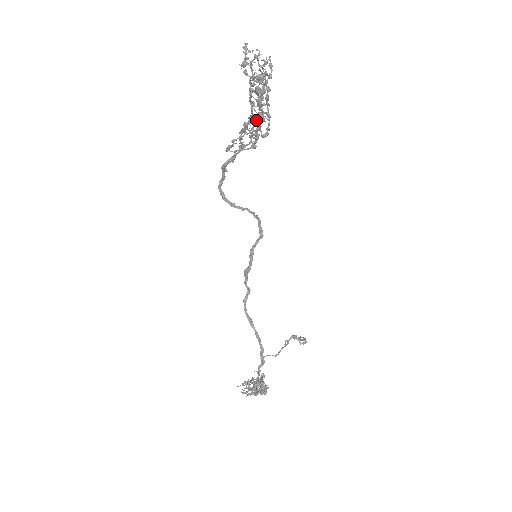
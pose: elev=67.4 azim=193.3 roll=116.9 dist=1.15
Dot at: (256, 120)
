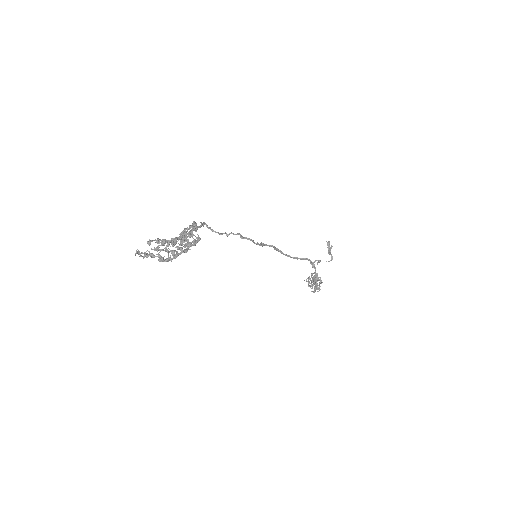
Dot at: (184, 246)
